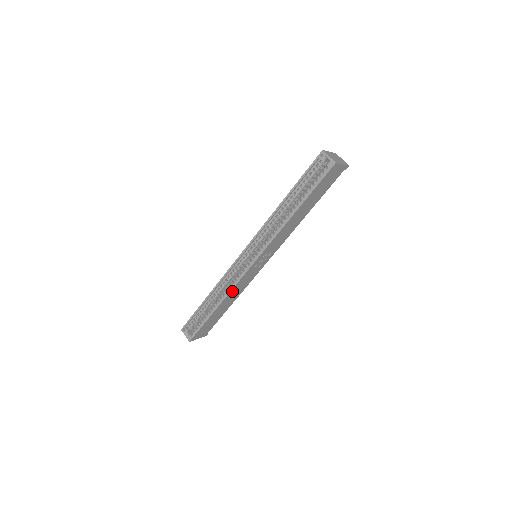
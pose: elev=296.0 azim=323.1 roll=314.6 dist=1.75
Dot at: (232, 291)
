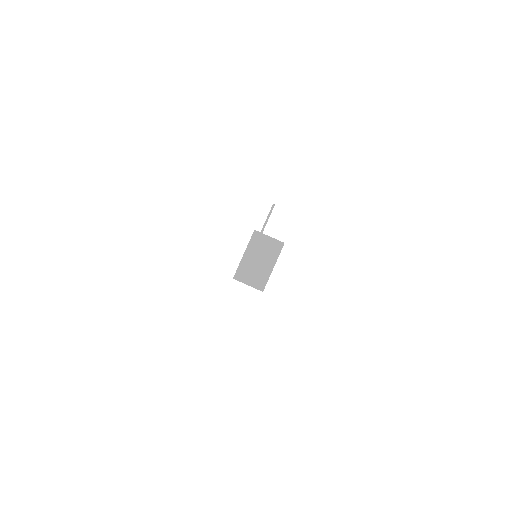
Dot at: occluded
